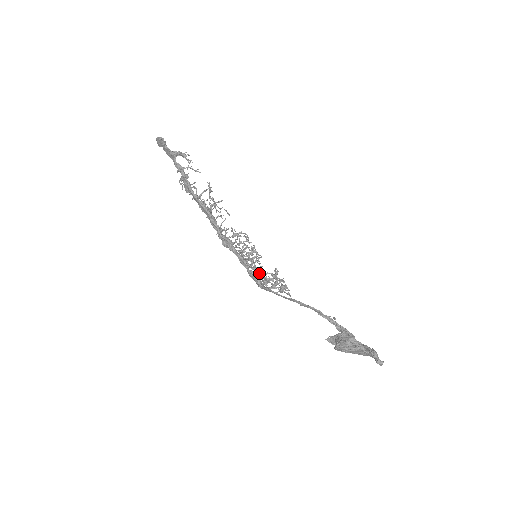
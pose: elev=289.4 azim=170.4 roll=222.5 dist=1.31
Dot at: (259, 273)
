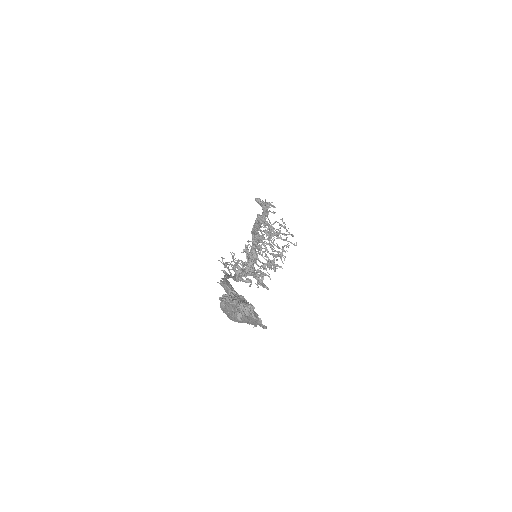
Dot at: occluded
